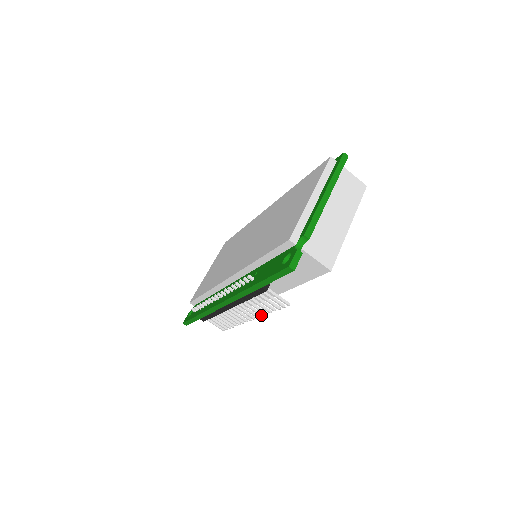
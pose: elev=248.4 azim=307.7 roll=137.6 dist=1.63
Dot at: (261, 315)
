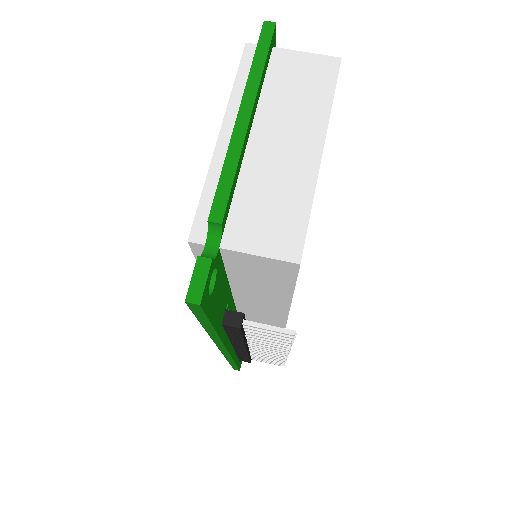
Dot at: (286, 349)
